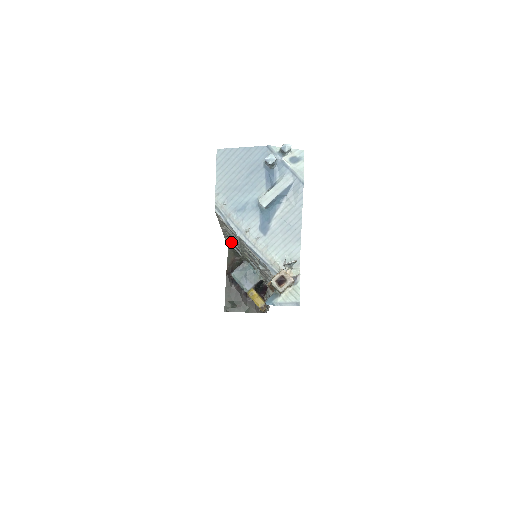
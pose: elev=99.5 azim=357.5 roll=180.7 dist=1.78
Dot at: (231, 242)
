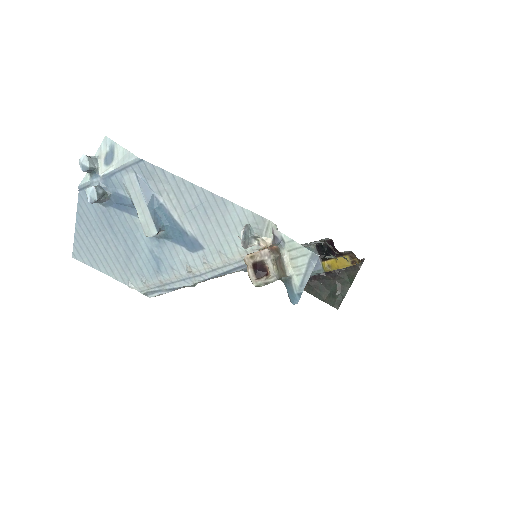
Dot at: occluded
